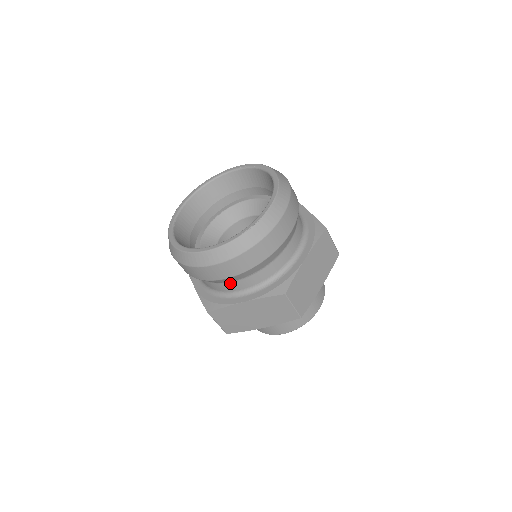
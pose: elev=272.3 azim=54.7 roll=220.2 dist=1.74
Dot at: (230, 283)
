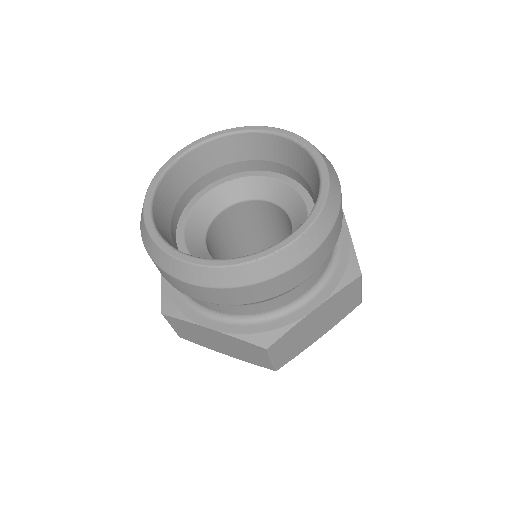
Dot at: occluded
